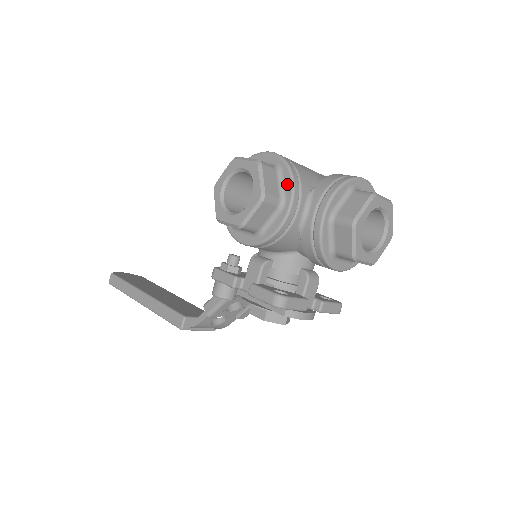
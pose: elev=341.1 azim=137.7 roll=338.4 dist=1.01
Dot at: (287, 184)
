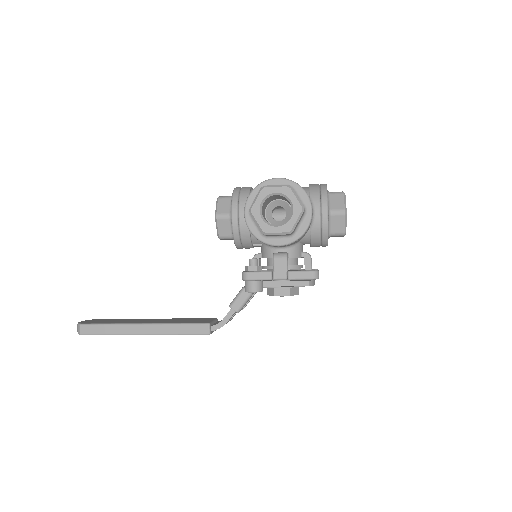
Dot at: (304, 197)
